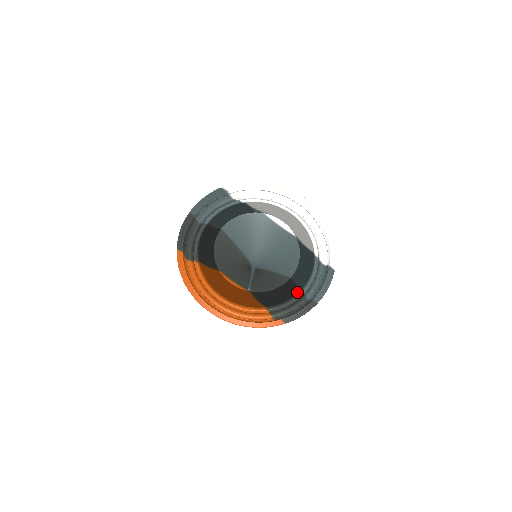
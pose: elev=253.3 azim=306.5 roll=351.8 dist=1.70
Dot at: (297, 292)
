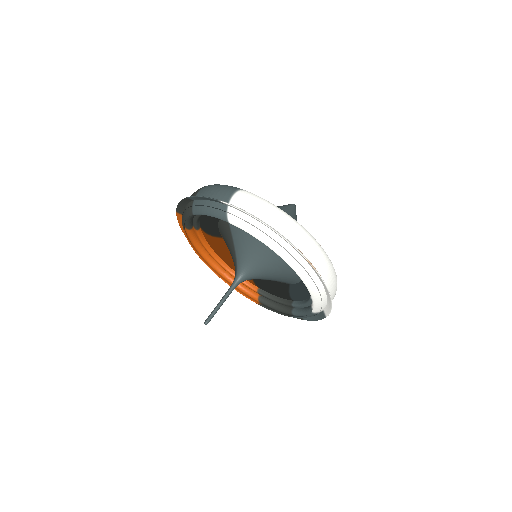
Dot at: (289, 299)
